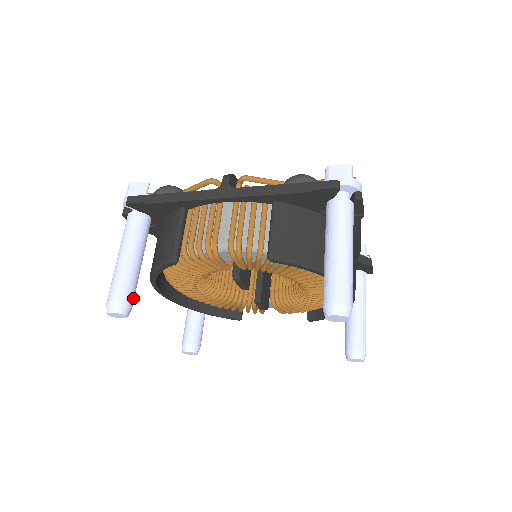
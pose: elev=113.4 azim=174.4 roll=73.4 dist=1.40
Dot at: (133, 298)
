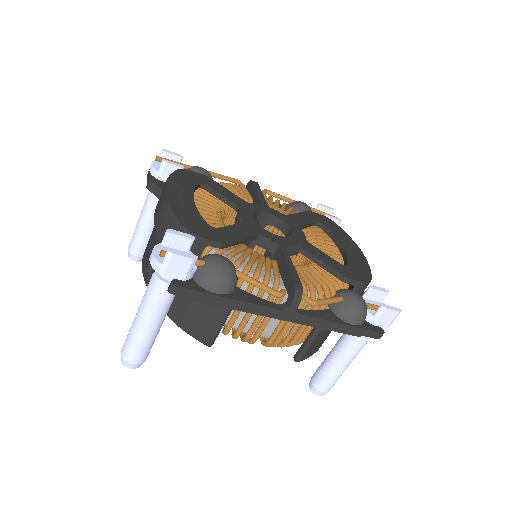
Dot at: occluded
